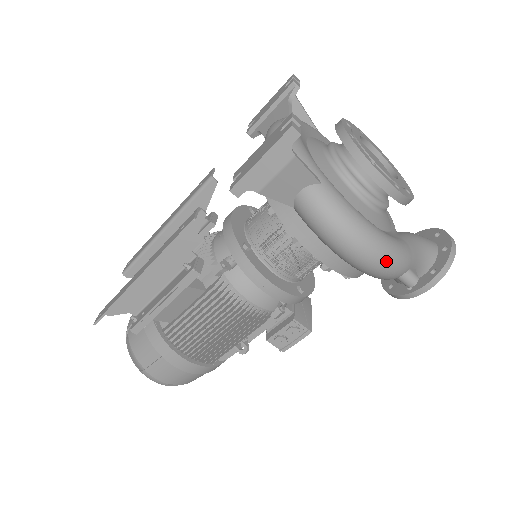
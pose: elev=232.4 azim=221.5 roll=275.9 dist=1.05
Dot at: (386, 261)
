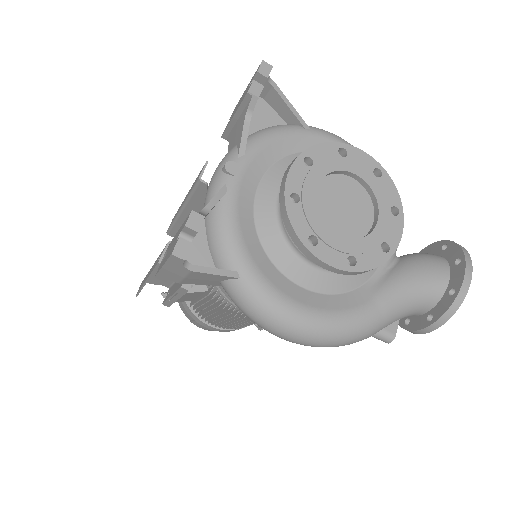
Dot at: (329, 344)
